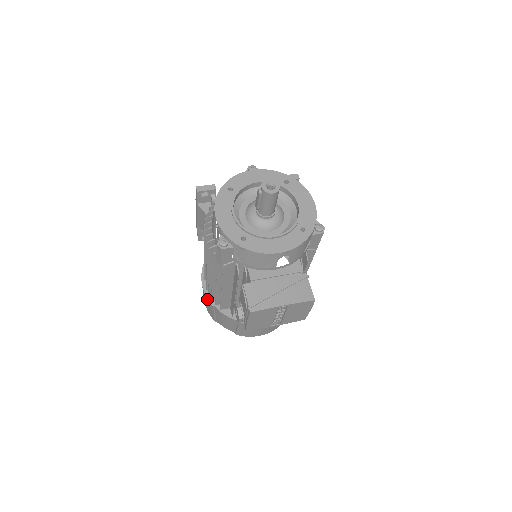
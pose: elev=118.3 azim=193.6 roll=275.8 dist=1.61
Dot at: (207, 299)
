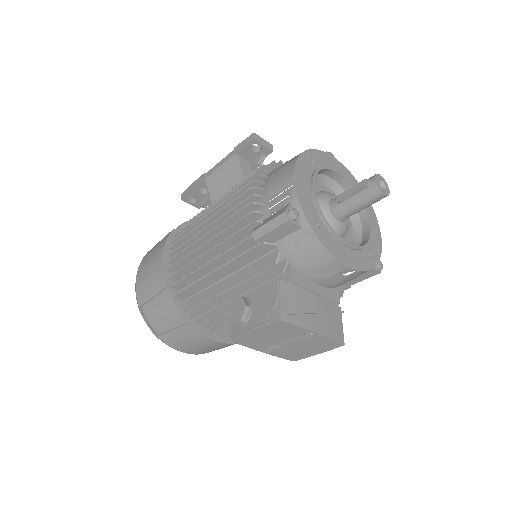
Dot at: (162, 274)
